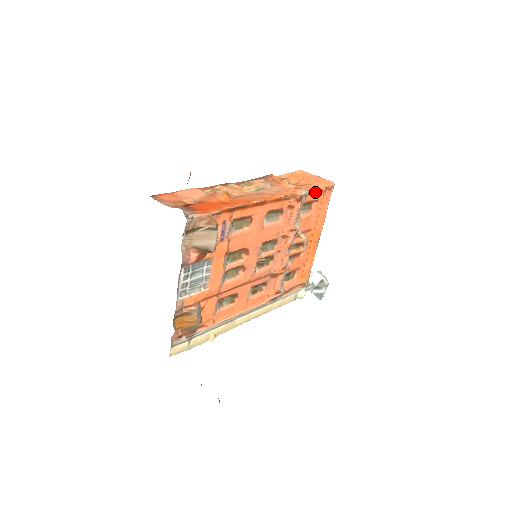
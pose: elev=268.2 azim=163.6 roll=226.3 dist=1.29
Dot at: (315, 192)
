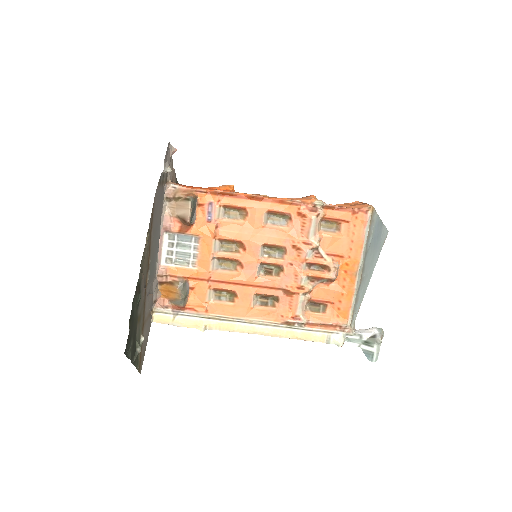
Dot at: (342, 210)
